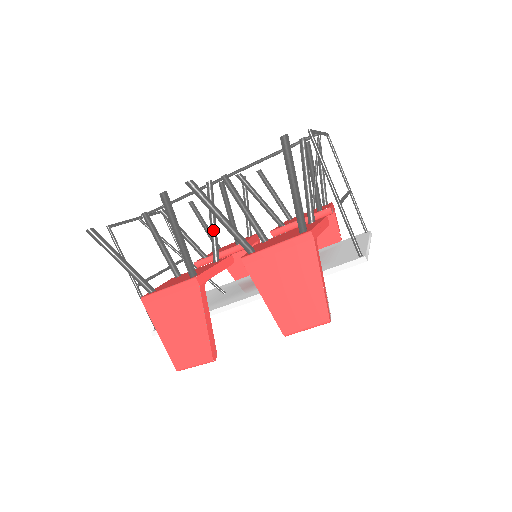
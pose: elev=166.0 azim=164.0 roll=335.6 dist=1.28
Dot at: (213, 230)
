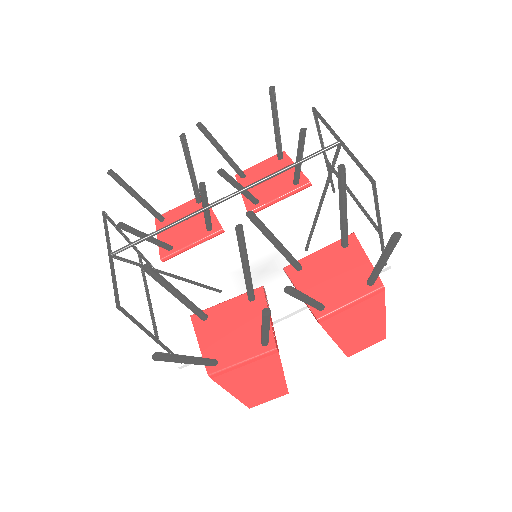
Dot at: (249, 275)
